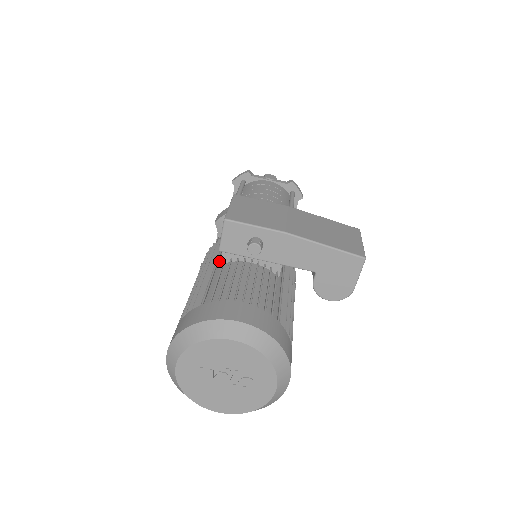
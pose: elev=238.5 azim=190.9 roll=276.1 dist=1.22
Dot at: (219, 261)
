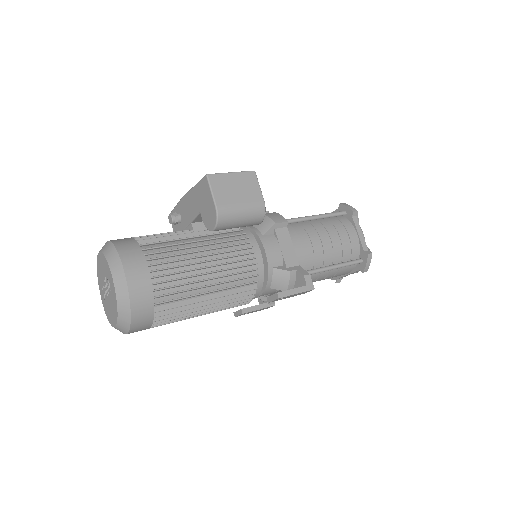
Dot at: occluded
